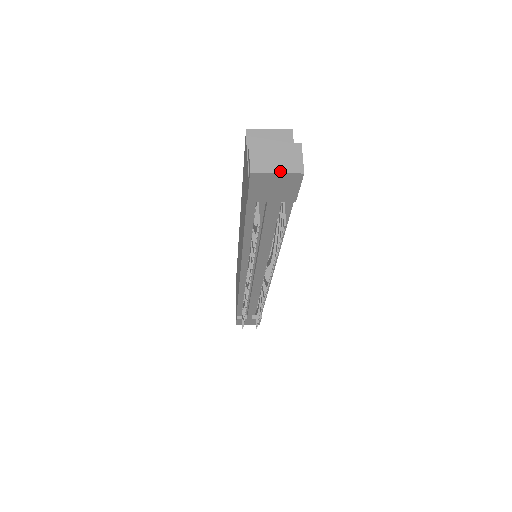
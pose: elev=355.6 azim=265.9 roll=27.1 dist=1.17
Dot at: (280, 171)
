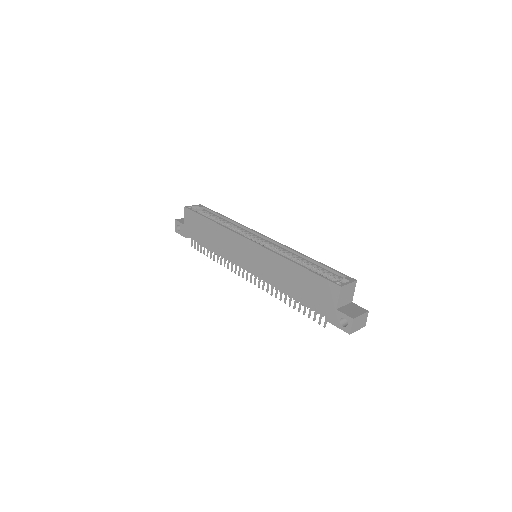
Dot at: (359, 329)
